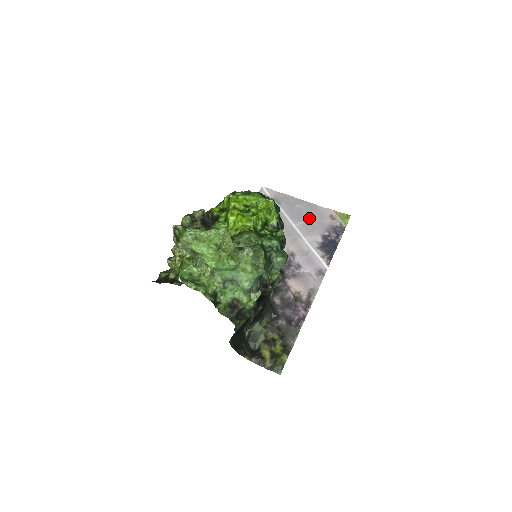
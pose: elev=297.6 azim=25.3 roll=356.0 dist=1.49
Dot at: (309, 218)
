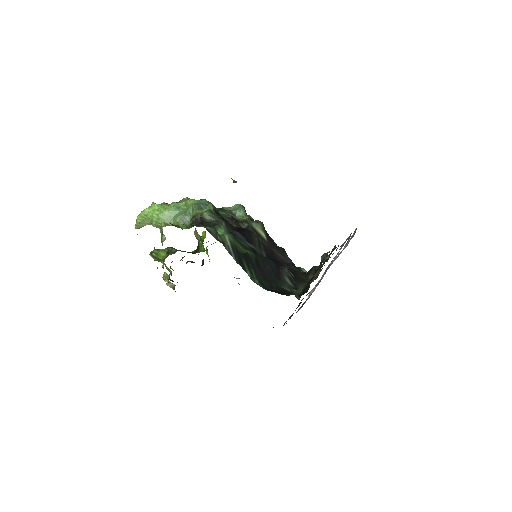
Dot at: occluded
